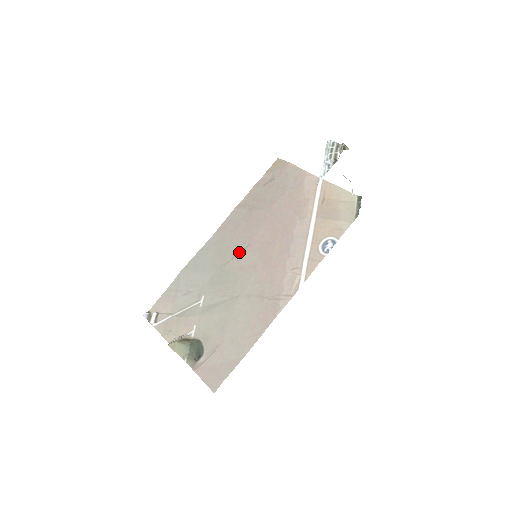
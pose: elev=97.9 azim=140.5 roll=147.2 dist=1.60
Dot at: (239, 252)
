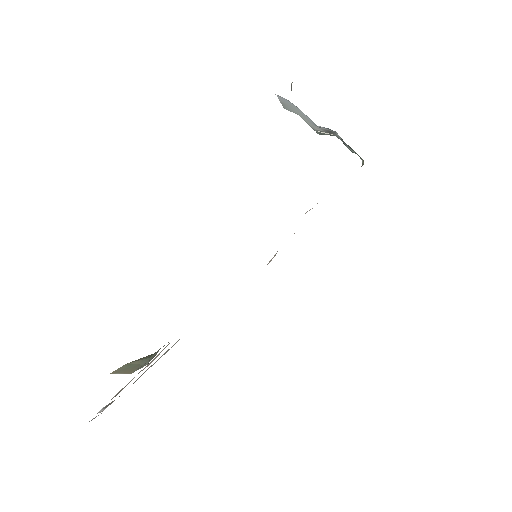
Dot at: occluded
